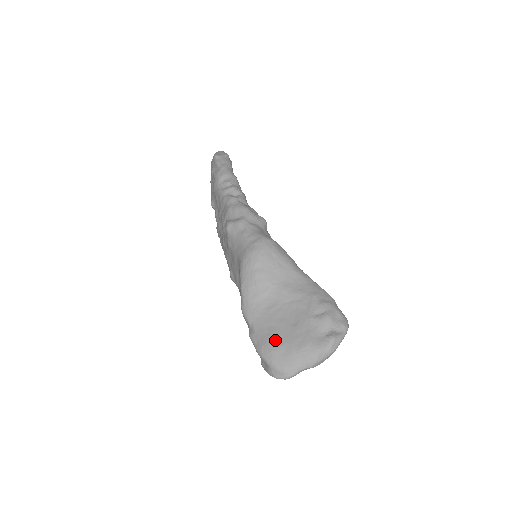
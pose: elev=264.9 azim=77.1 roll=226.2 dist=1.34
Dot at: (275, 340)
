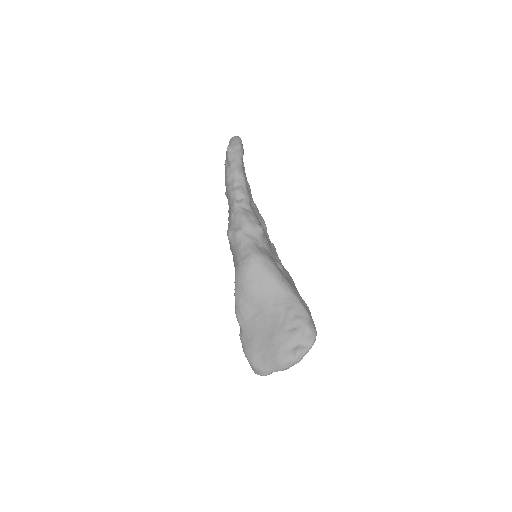
Dot at: (255, 346)
